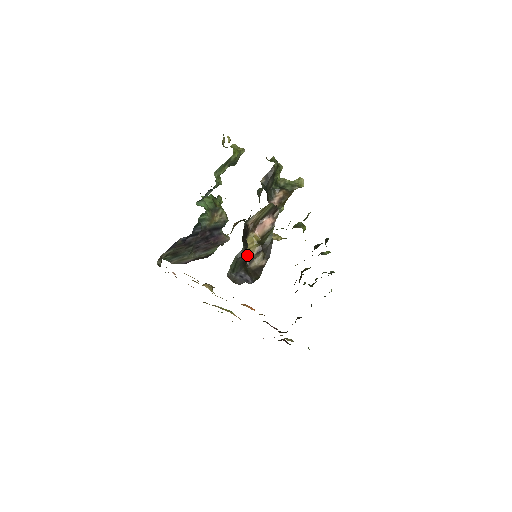
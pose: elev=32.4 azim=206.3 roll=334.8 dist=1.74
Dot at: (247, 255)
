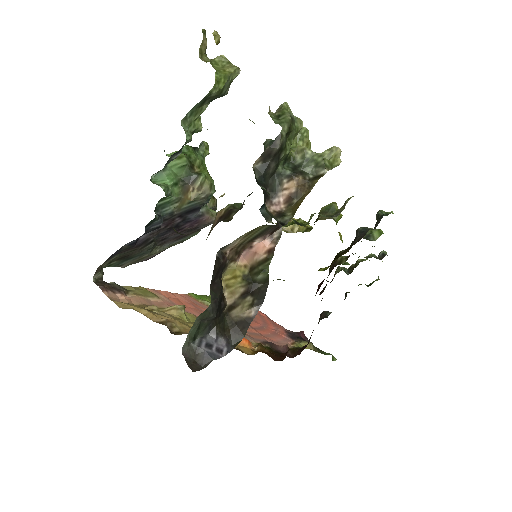
Dot at: (225, 296)
